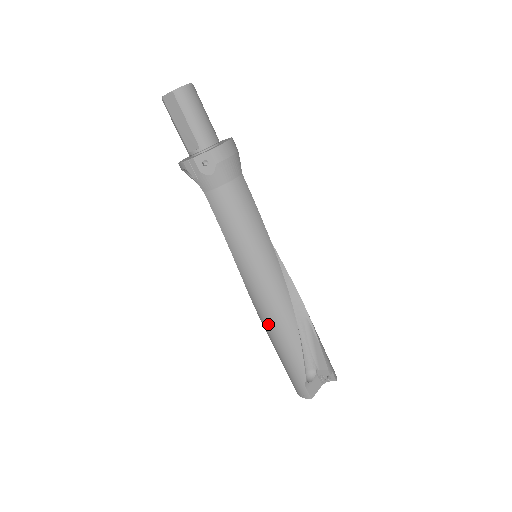
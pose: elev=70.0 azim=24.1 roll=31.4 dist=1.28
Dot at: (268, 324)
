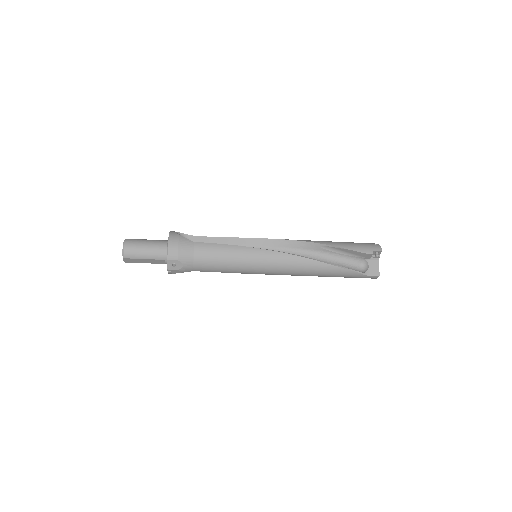
Dot at: occluded
